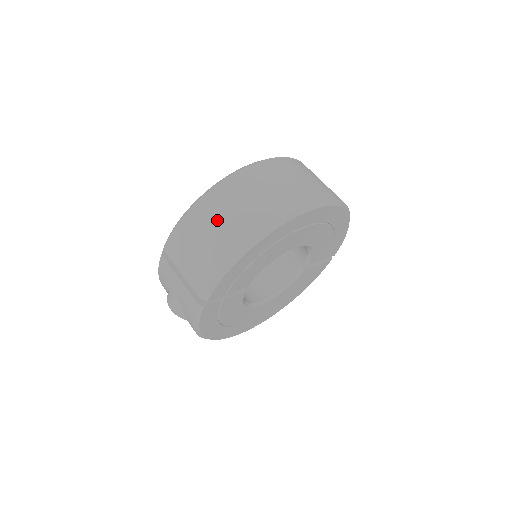
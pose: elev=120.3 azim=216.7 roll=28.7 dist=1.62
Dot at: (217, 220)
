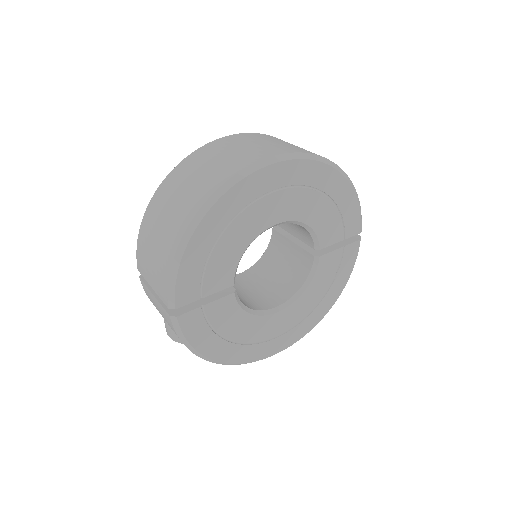
Dot at: (163, 216)
